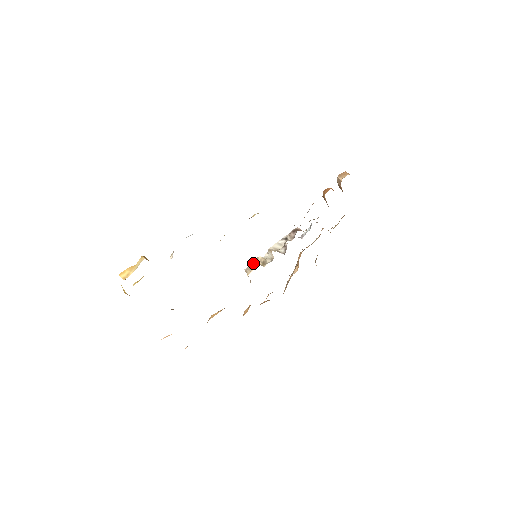
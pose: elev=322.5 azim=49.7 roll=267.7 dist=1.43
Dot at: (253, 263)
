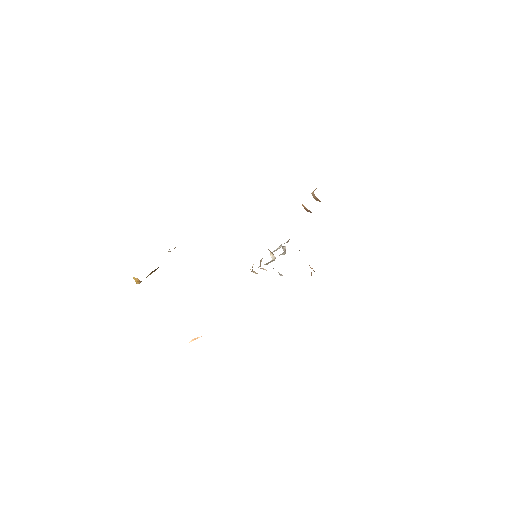
Dot at: (259, 266)
